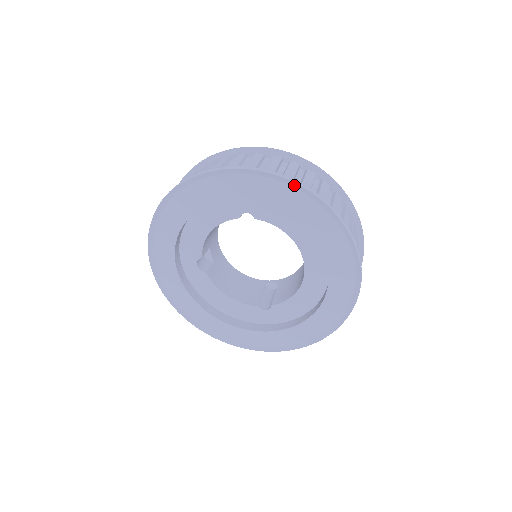
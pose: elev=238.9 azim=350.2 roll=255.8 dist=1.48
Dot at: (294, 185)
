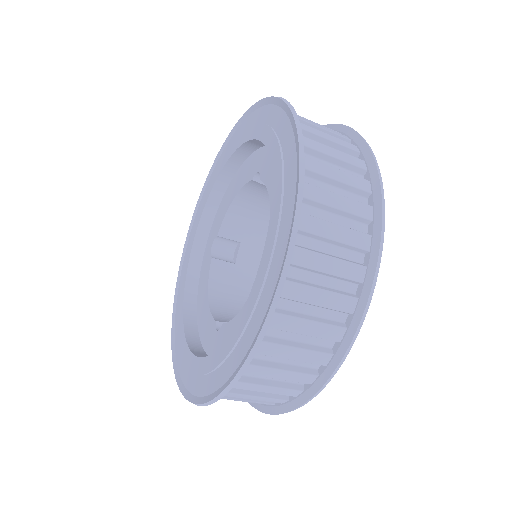
Dot at: (286, 109)
